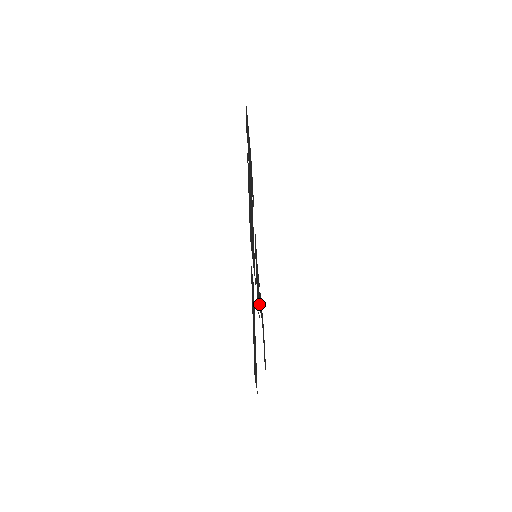
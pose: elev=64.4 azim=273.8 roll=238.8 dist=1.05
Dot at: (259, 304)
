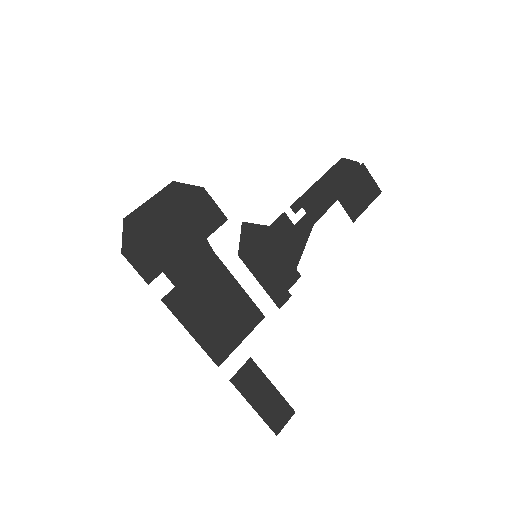
Dot at: (297, 252)
